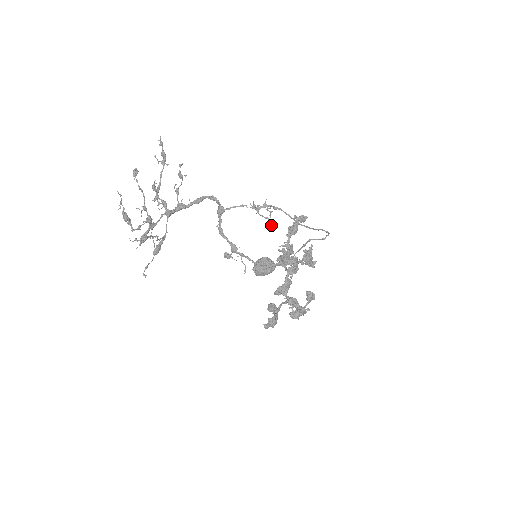
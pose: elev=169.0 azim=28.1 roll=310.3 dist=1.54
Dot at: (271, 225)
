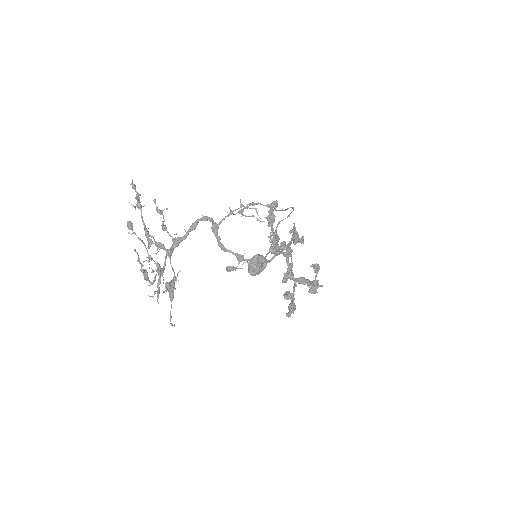
Dot at: (260, 221)
